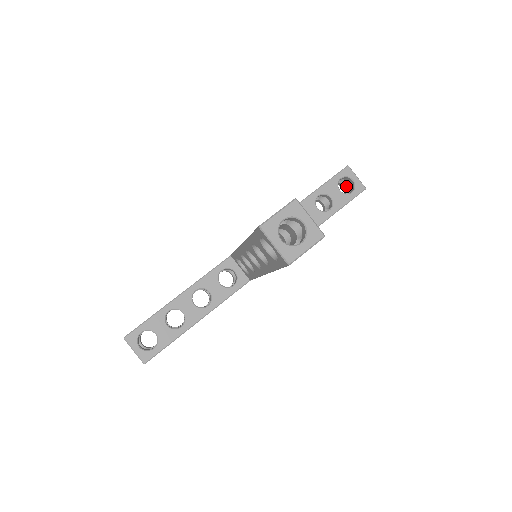
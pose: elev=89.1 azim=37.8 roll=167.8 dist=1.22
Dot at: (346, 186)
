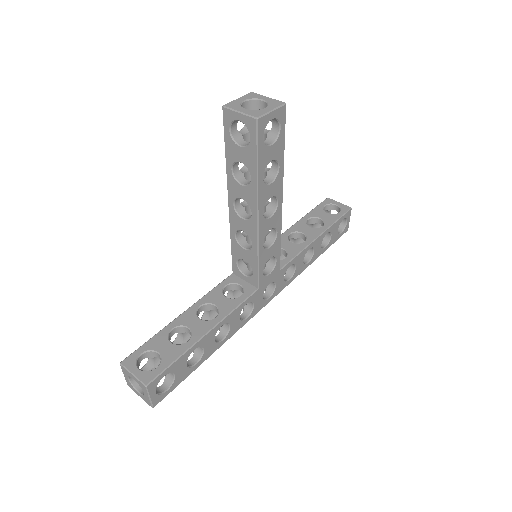
Dot at: occluded
